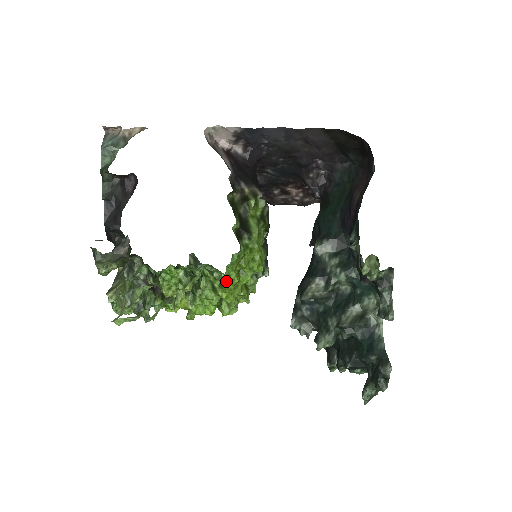
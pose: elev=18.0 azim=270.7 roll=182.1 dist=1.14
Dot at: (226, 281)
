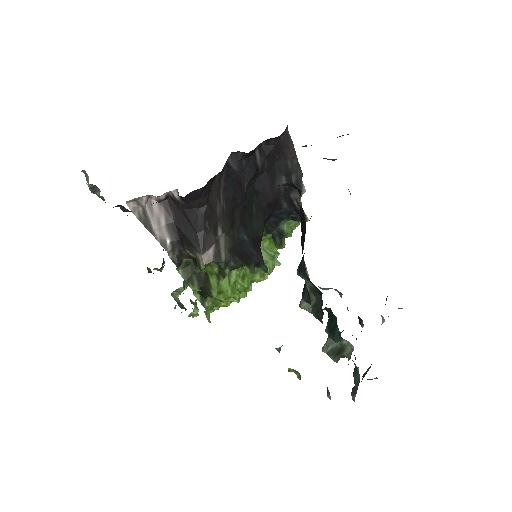
Dot at: (218, 309)
